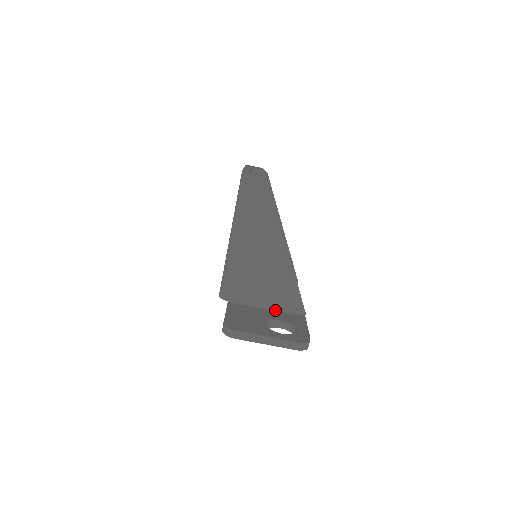
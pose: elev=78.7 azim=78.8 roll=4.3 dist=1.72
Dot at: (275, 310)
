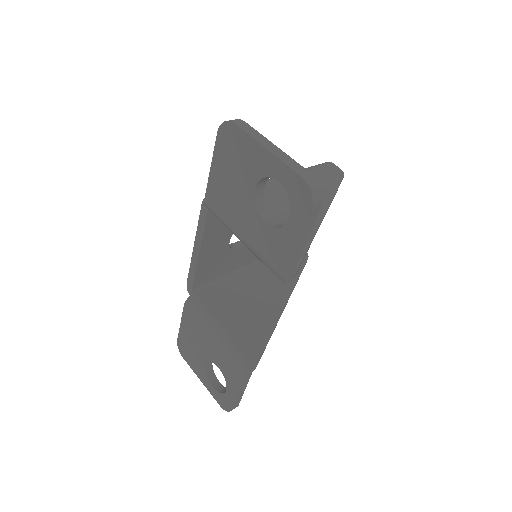
Dot at: occluded
